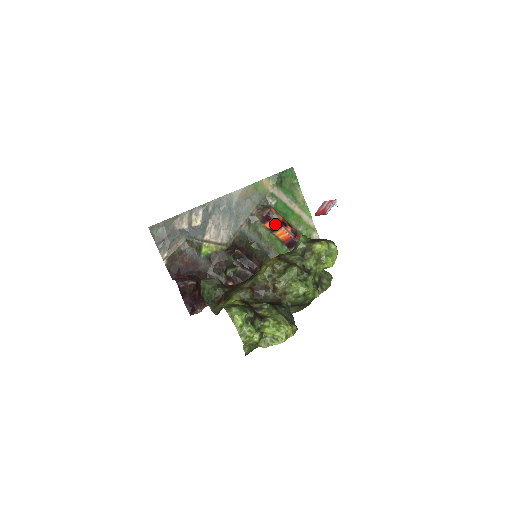
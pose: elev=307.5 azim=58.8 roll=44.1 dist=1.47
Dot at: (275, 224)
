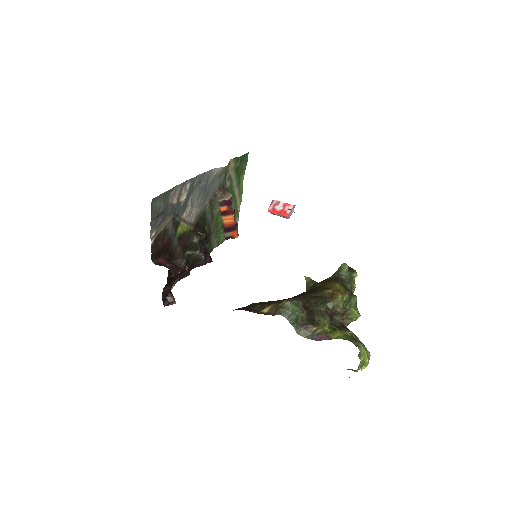
Dot at: (230, 209)
